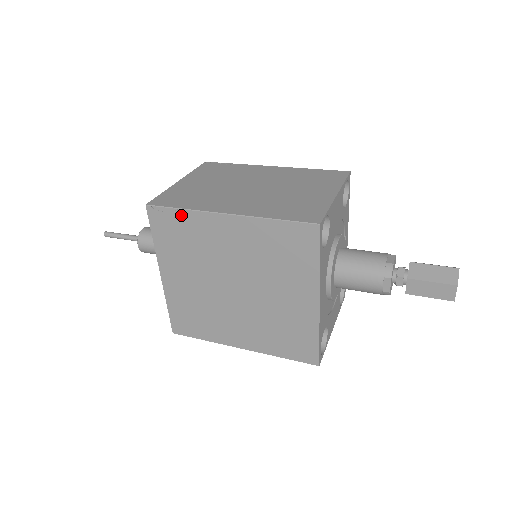
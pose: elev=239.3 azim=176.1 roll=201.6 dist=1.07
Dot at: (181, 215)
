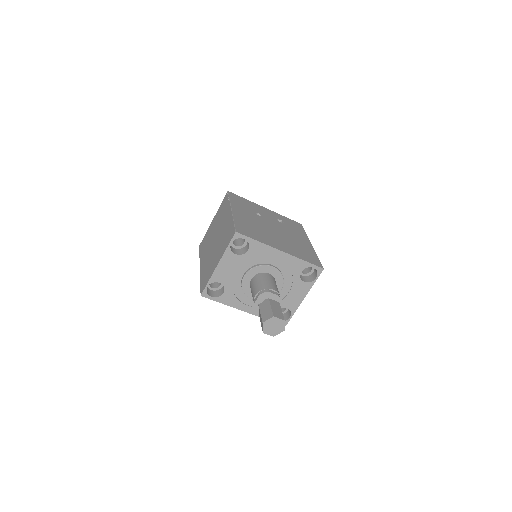
Dot at: occluded
